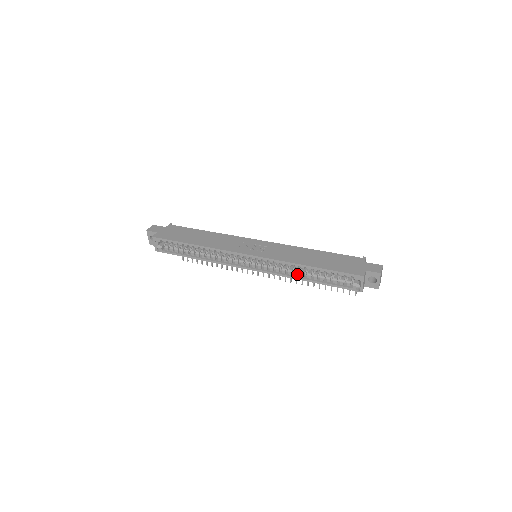
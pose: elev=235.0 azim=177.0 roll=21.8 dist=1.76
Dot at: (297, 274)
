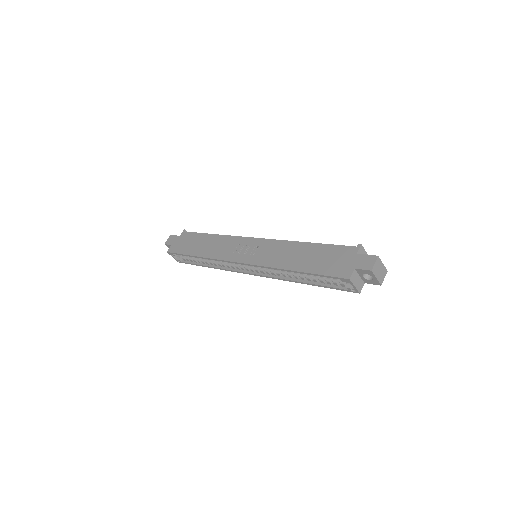
Dot at: (291, 277)
